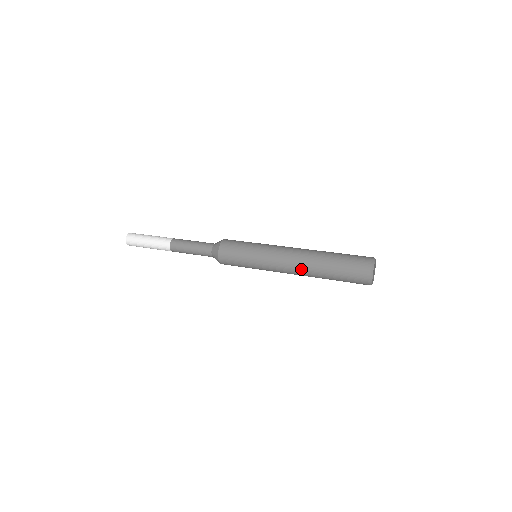
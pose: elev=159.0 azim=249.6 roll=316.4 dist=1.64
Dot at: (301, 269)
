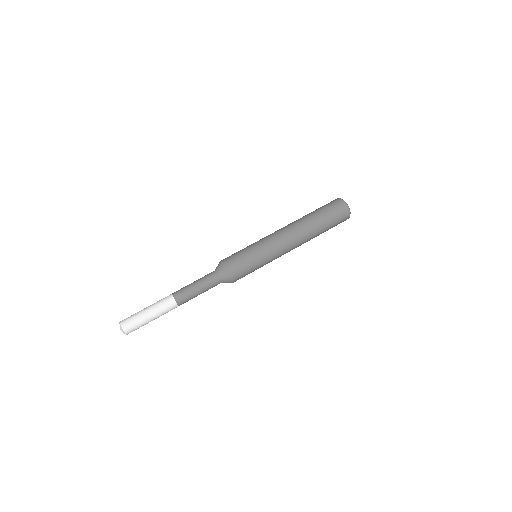
Dot at: (302, 241)
